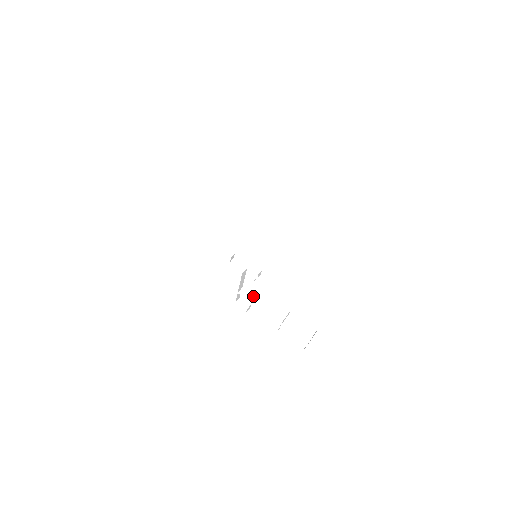
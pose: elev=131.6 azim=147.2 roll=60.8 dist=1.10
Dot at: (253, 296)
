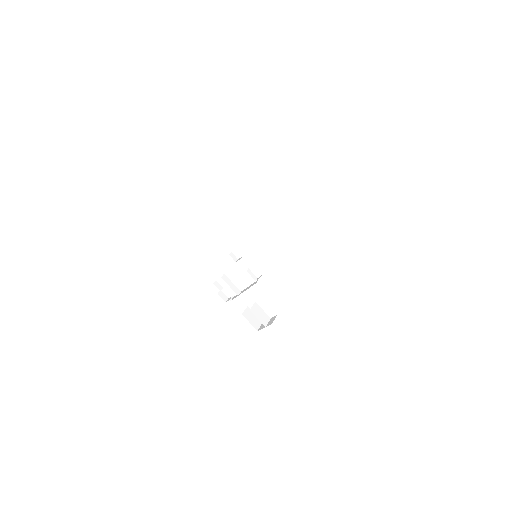
Dot at: (231, 282)
